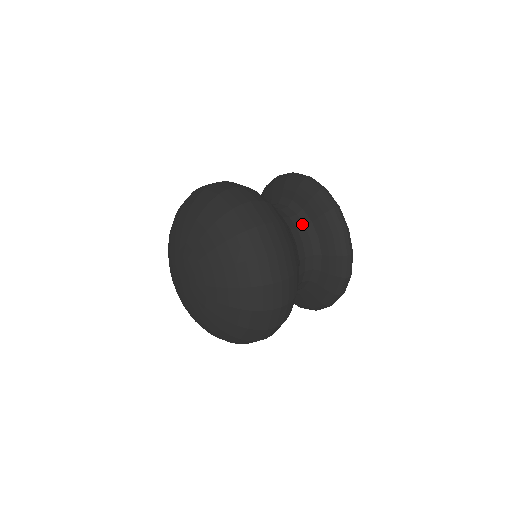
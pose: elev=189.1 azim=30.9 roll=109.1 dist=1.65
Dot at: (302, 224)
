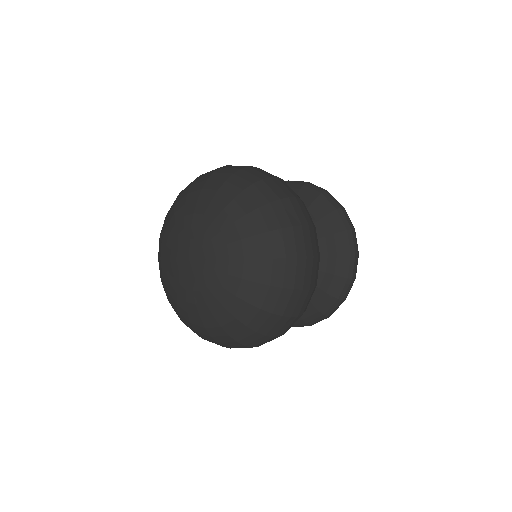
Dot at: occluded
